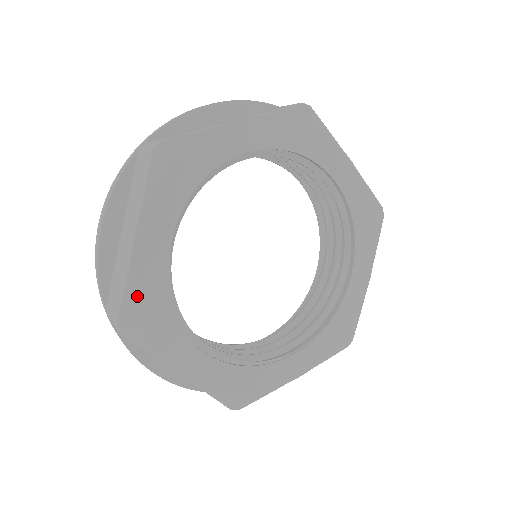
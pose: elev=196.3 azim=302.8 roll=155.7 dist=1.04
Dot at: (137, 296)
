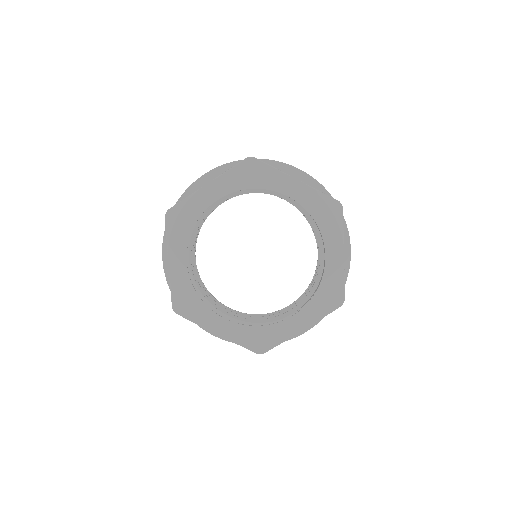
Dot at: (178, 293)
